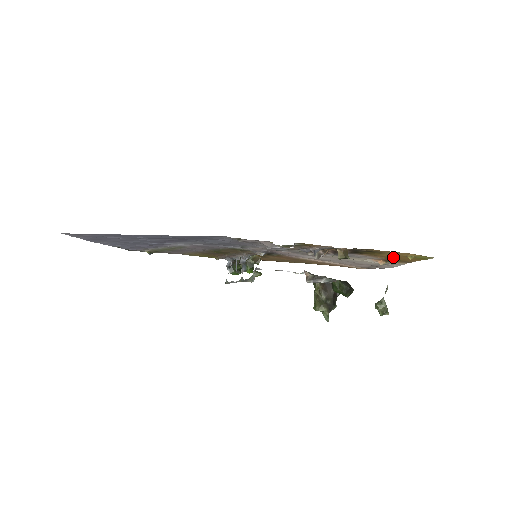
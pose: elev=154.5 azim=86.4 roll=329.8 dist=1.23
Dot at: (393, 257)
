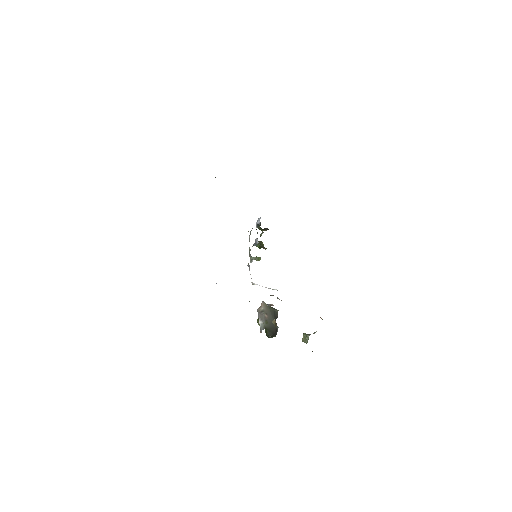
Dot at: occluded
